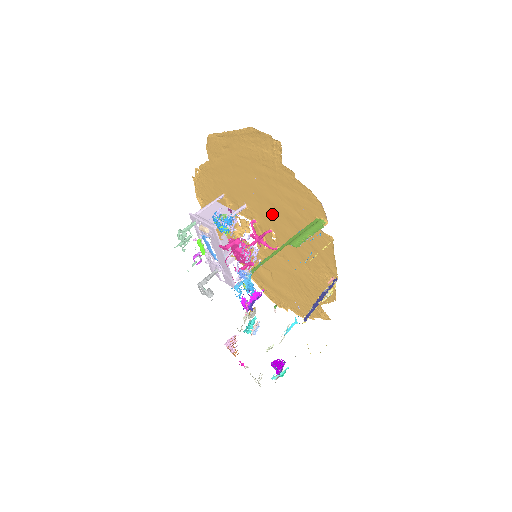
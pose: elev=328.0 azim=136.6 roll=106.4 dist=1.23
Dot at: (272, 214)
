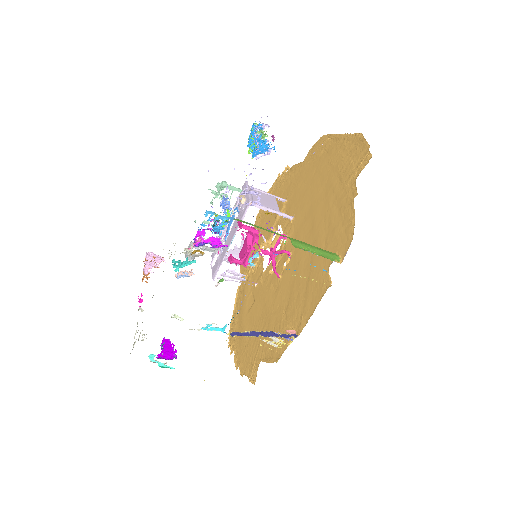
Dot at: (305, 236)
